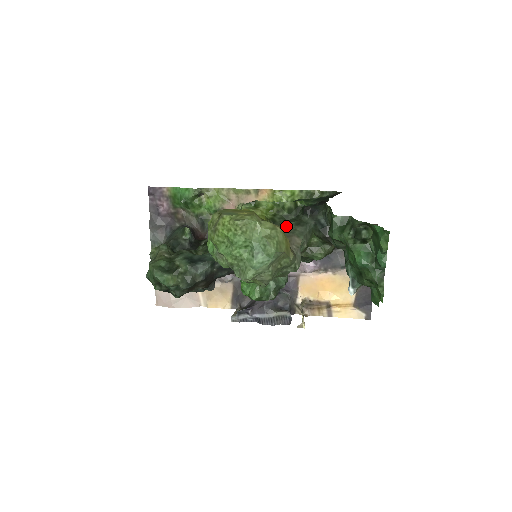
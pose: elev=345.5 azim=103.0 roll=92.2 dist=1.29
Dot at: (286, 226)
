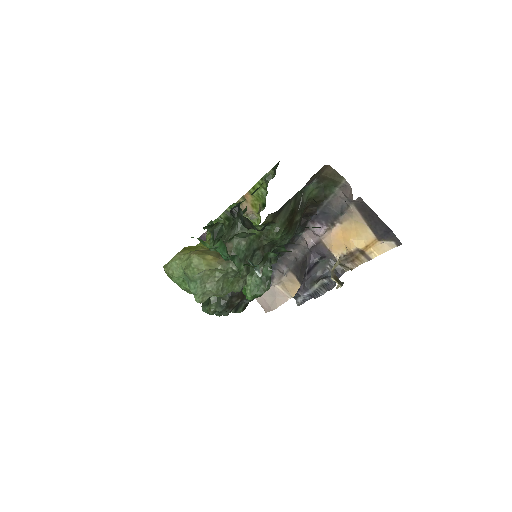
Dot at: (225, 236)
